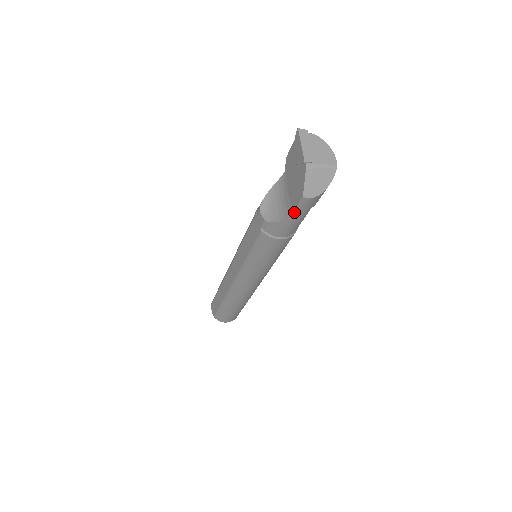
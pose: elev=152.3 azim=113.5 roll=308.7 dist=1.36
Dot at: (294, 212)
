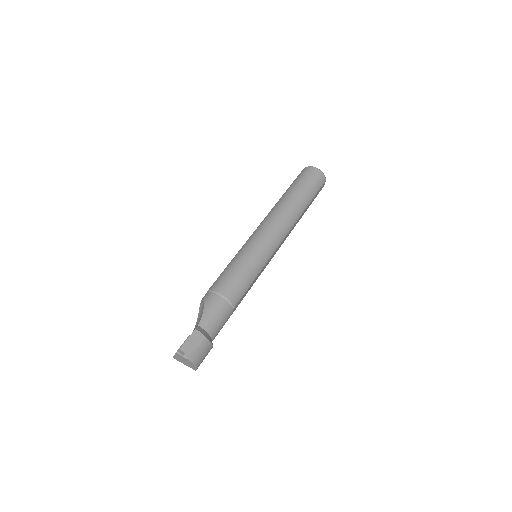
Dot at: occluded
